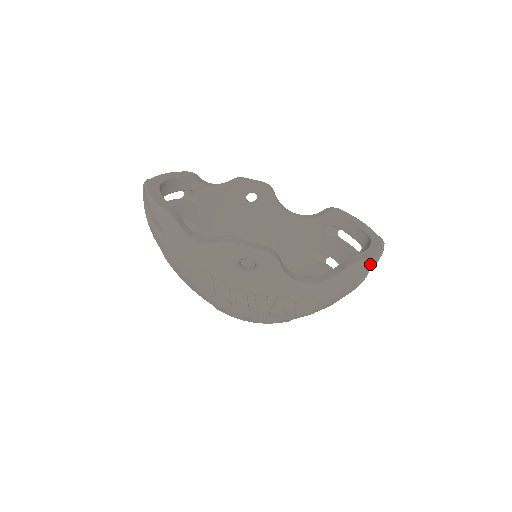
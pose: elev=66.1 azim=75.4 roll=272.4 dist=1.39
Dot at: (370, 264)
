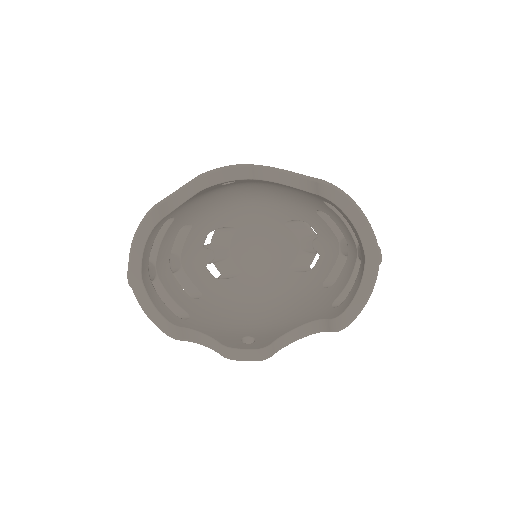
Dot at: (356, 316)
